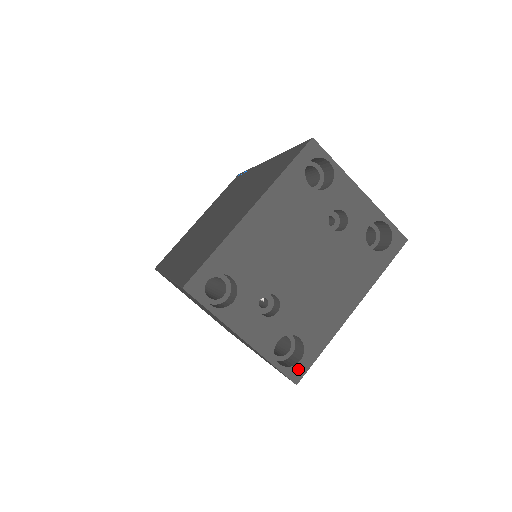
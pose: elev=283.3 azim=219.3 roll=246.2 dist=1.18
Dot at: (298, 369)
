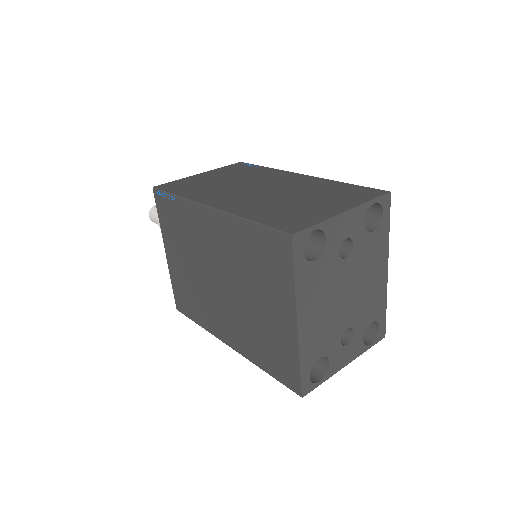
Dot at: (381, 332)
